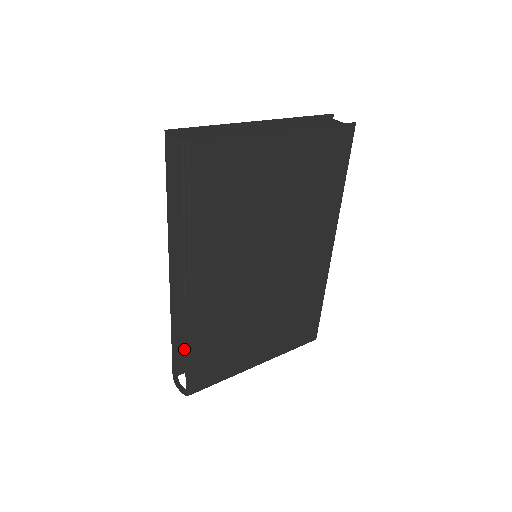
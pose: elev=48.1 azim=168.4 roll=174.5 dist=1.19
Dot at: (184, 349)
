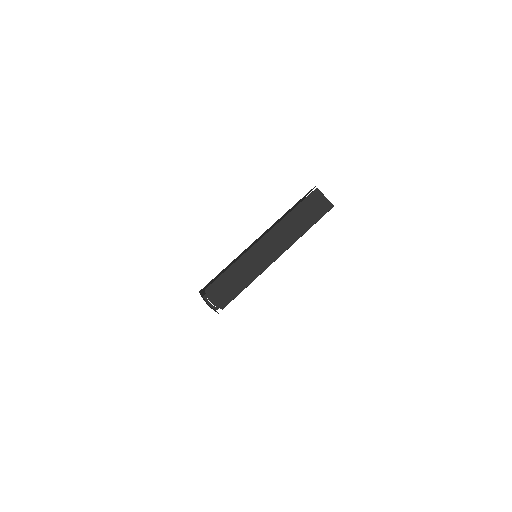
Dot at: occluded
